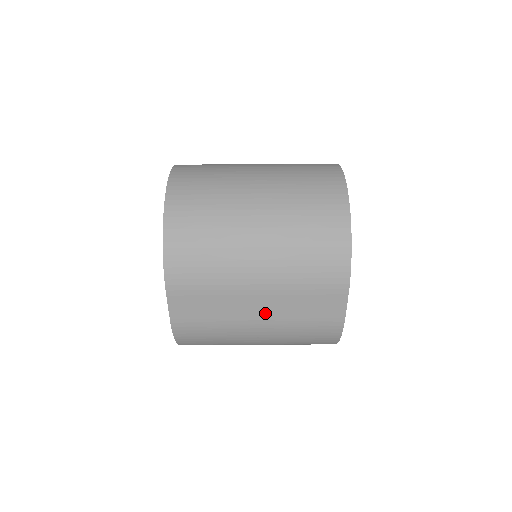
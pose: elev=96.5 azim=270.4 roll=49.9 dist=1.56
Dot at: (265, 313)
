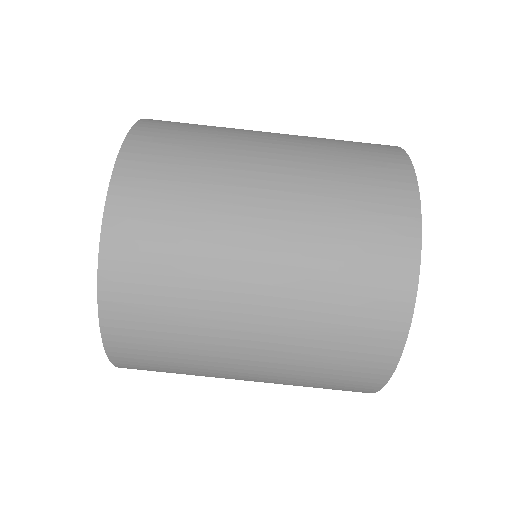
Dot at: occluded
